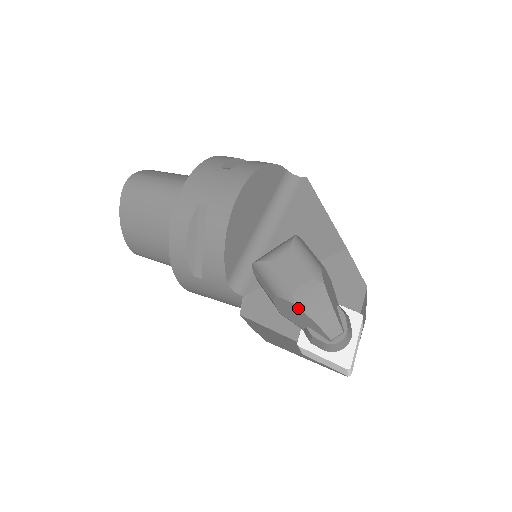
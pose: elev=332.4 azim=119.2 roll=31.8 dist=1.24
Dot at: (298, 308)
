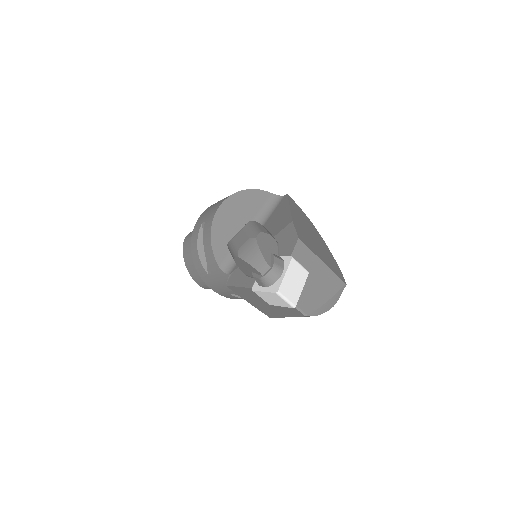
Dot at: (240, 258)
